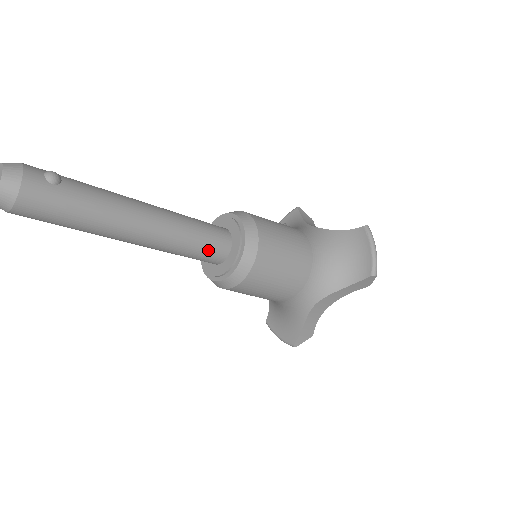
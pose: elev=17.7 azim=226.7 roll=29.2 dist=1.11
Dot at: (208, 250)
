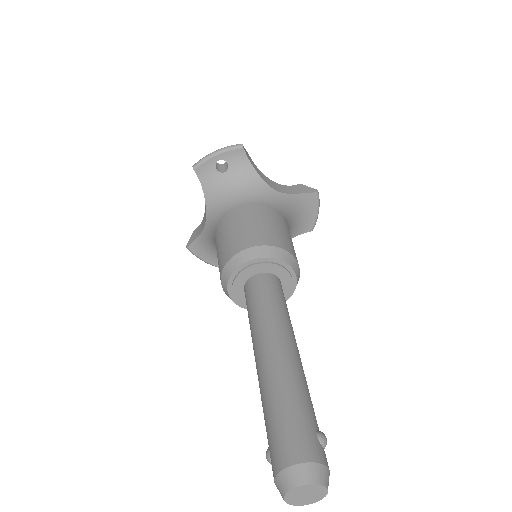
Dot at: occluded
